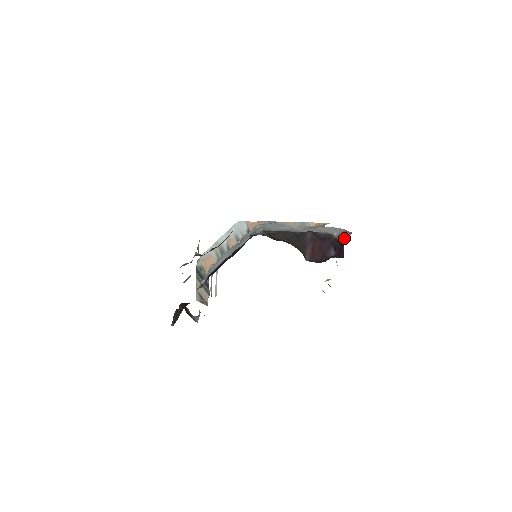
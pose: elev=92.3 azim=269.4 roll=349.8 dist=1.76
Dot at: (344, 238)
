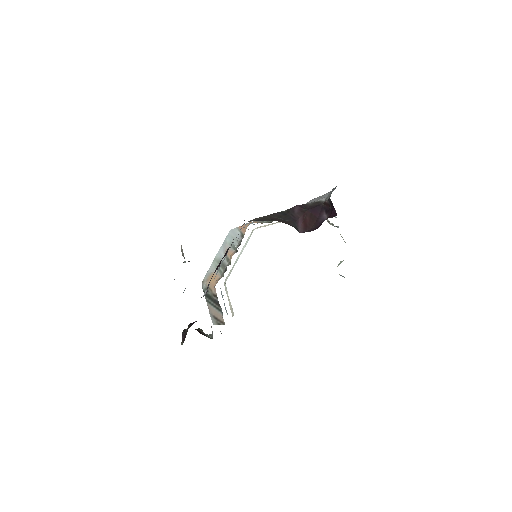
Dot at: (330, 195)
